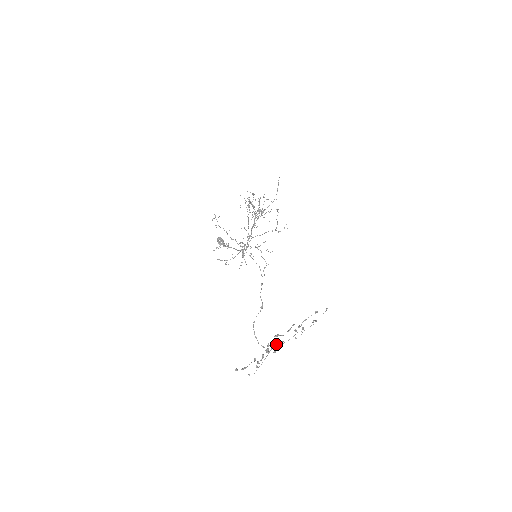
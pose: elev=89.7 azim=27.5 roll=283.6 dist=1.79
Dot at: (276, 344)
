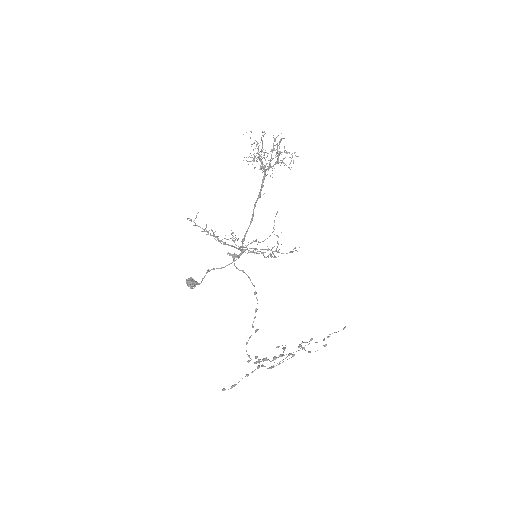
Dot at: (274, 359)
